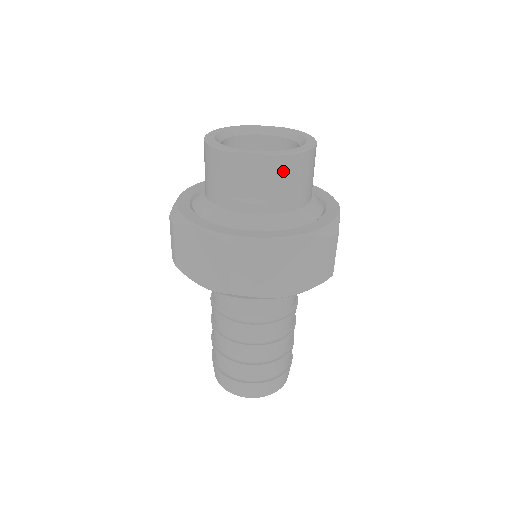
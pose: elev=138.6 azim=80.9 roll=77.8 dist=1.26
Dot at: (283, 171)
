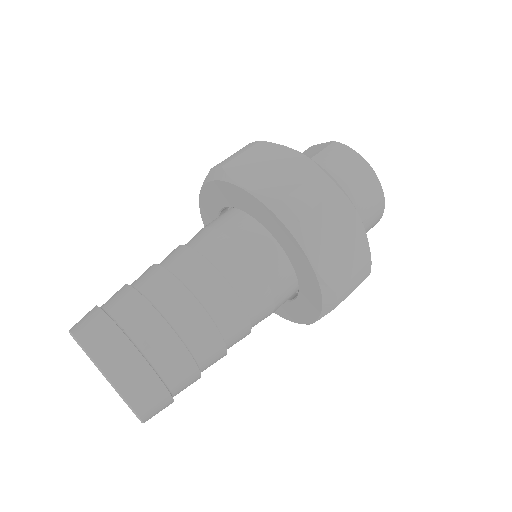
Dot at: (334, 151)
